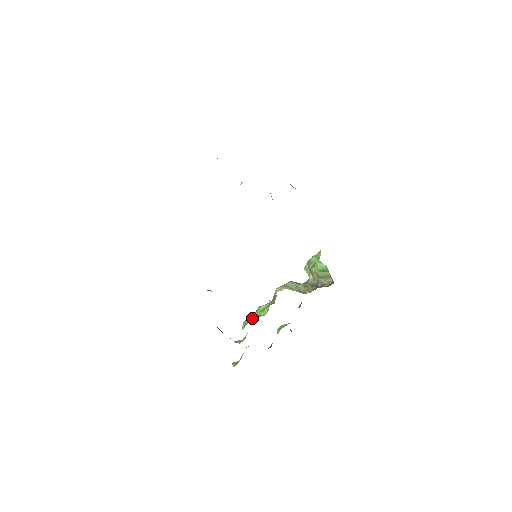
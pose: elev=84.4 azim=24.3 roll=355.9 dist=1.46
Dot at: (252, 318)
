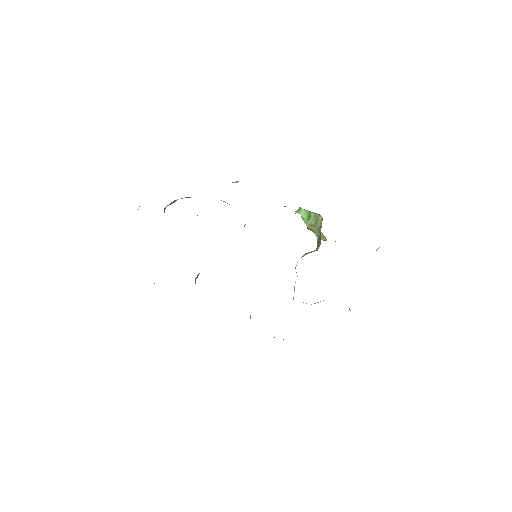
Dot at: occluded
